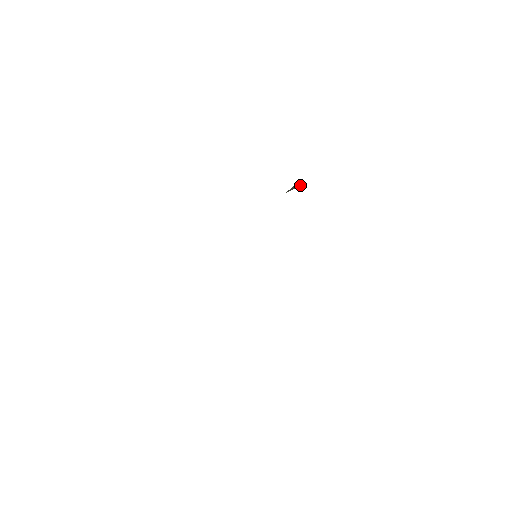
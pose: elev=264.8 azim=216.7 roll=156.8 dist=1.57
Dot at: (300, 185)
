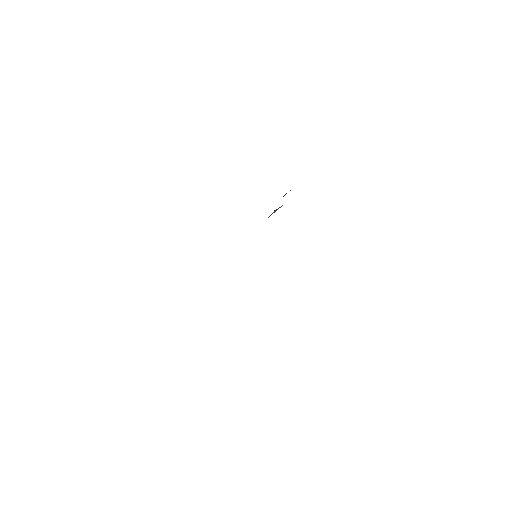
Dot at: occluded
